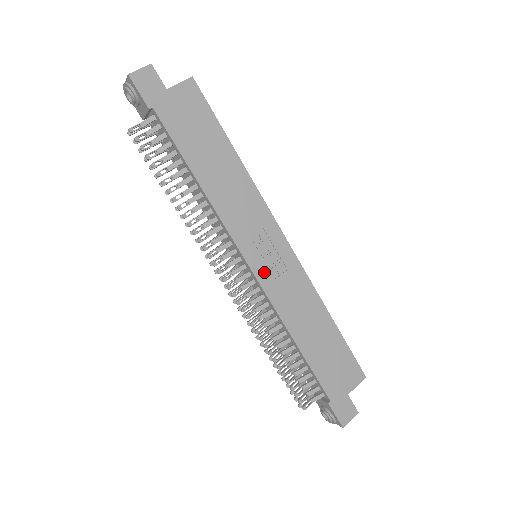
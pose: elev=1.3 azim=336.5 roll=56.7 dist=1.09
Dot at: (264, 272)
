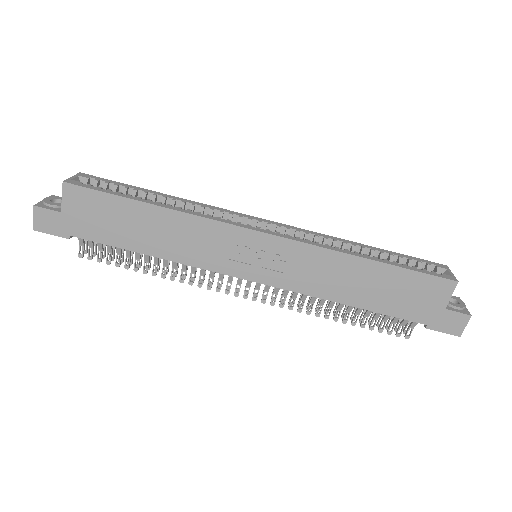
Dot at: (268, 275)
